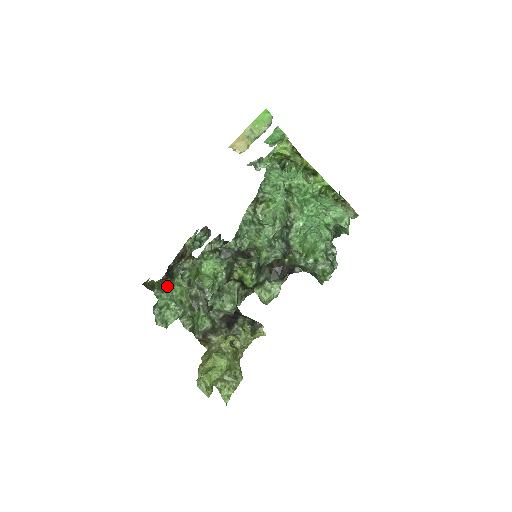
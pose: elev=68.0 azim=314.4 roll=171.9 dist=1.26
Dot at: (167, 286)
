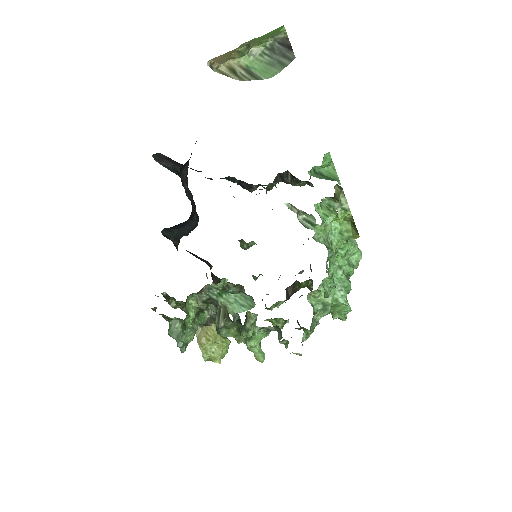
Dot at: (185, 319)
